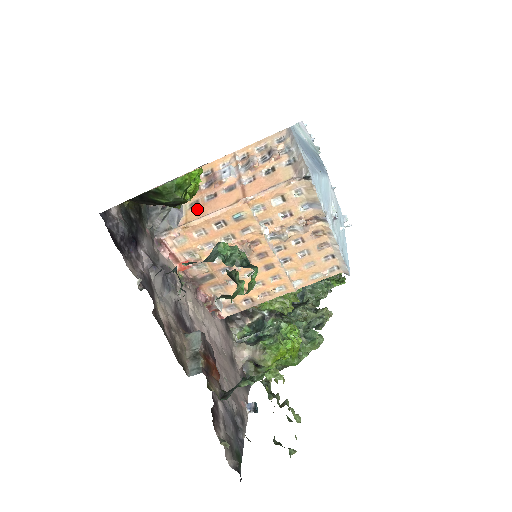
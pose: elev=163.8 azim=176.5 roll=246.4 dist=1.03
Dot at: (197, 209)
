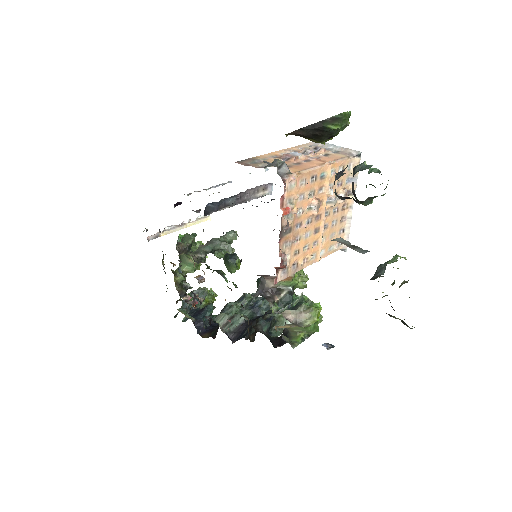
Dot at: (295, 167)
